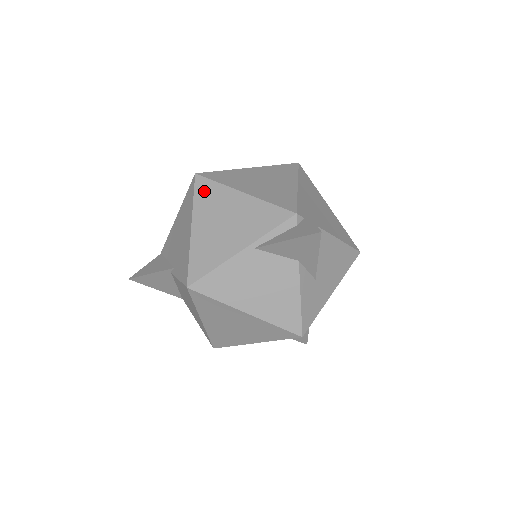
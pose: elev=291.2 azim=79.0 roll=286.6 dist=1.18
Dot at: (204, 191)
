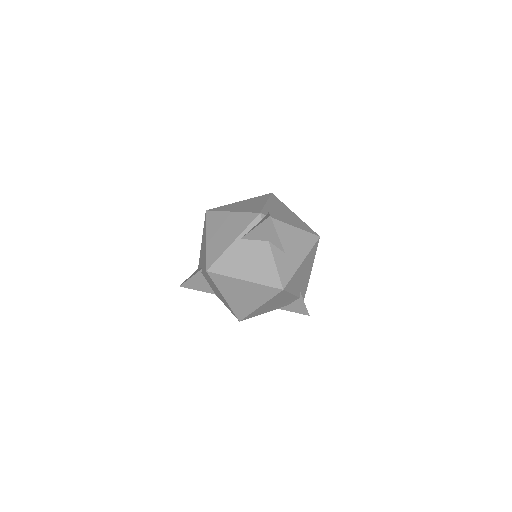
Dot at: (211, 218)
